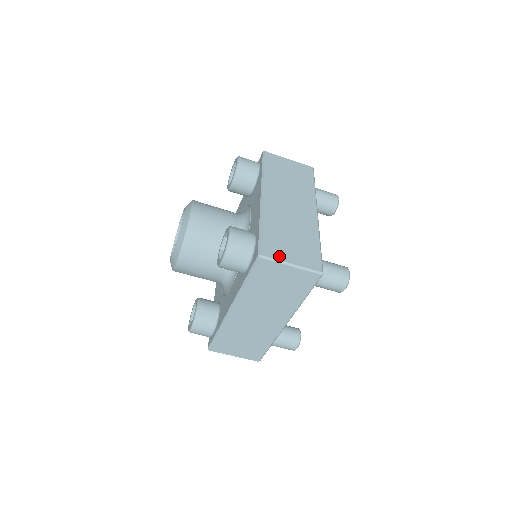
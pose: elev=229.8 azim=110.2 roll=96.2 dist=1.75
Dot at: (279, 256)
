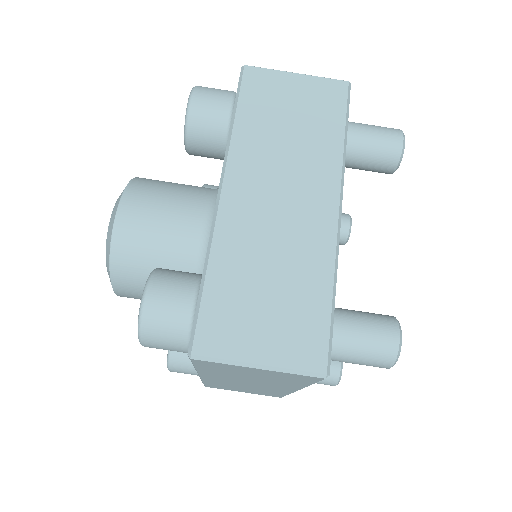
Dot at: (233, 349)
